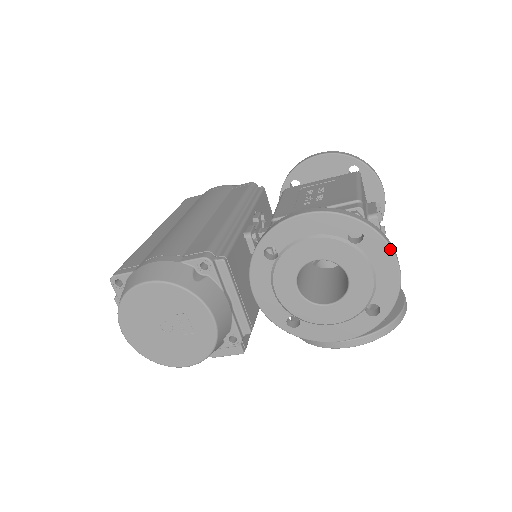
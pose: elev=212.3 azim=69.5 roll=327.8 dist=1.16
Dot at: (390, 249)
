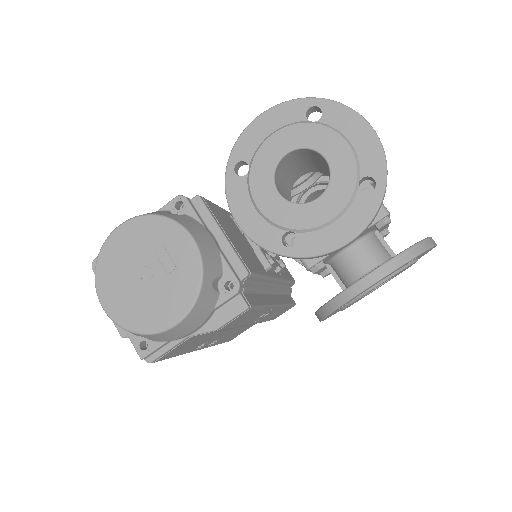
Dot at: (352, 111)
